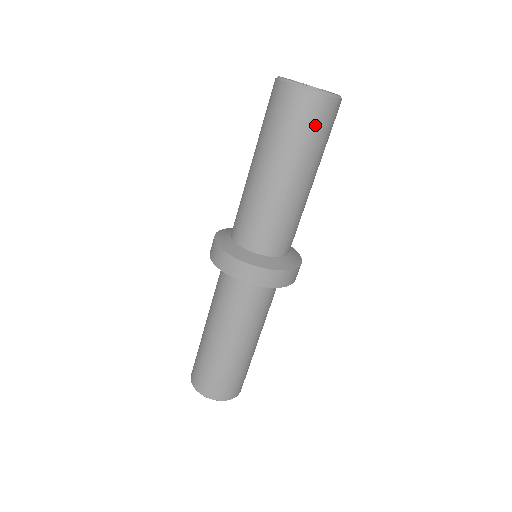
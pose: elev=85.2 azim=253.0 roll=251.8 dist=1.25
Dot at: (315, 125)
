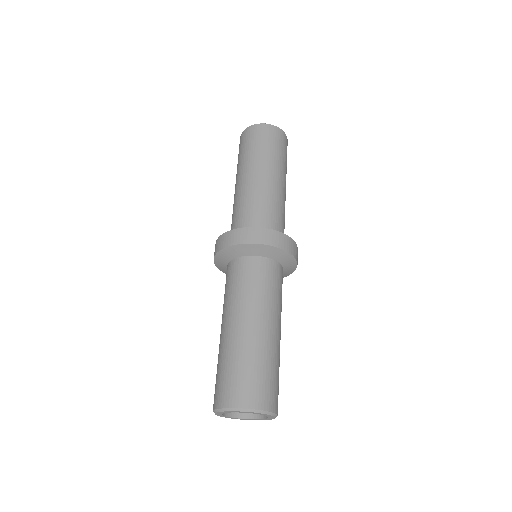
Dot at: (274, 142)
